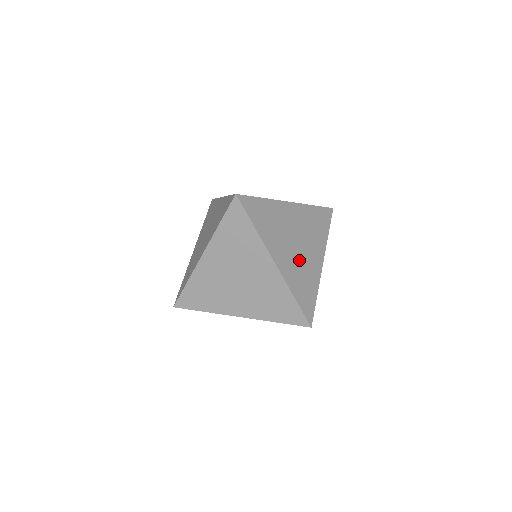
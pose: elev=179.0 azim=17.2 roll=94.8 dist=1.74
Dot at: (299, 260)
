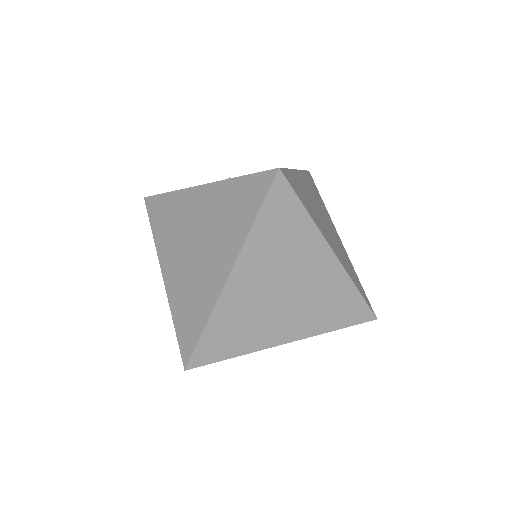
Dot at: (335, 242)
